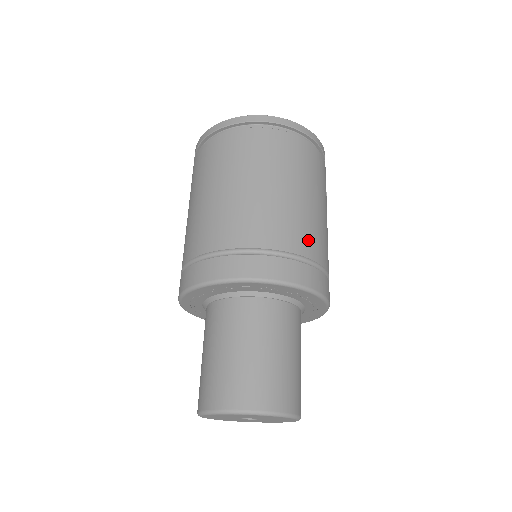
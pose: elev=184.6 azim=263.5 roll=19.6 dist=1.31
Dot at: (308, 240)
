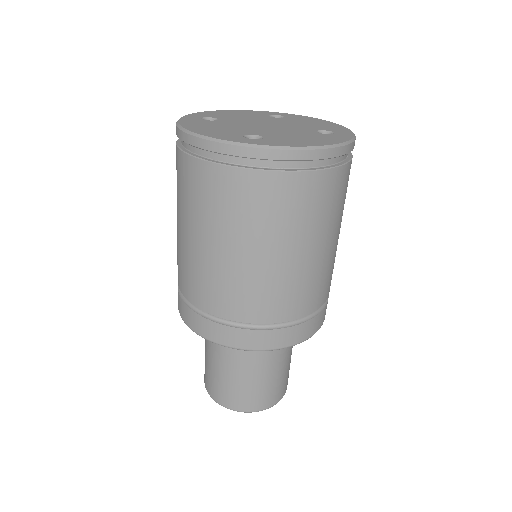
Dot at: occluded
